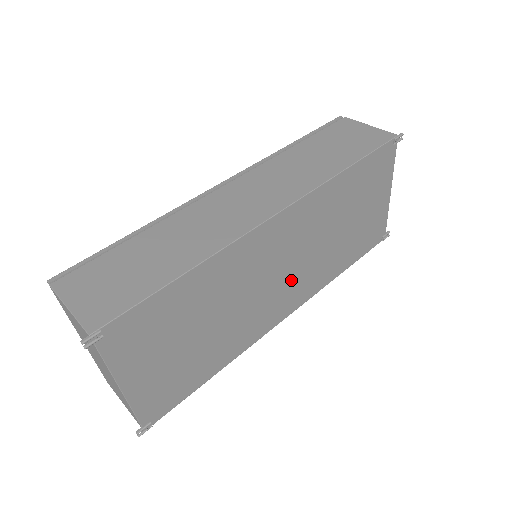
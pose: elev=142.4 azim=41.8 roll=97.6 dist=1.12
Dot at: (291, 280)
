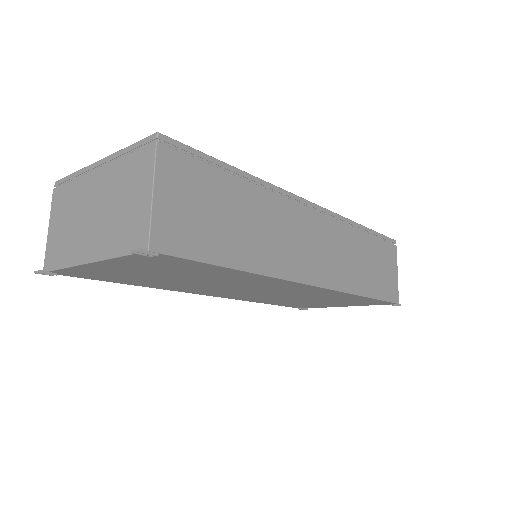
Dot at: (249, 294)
